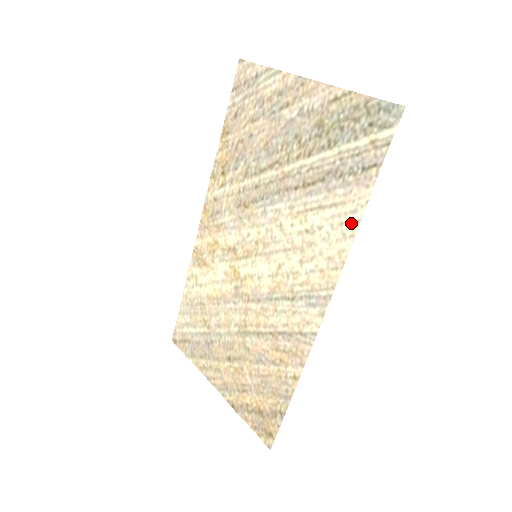
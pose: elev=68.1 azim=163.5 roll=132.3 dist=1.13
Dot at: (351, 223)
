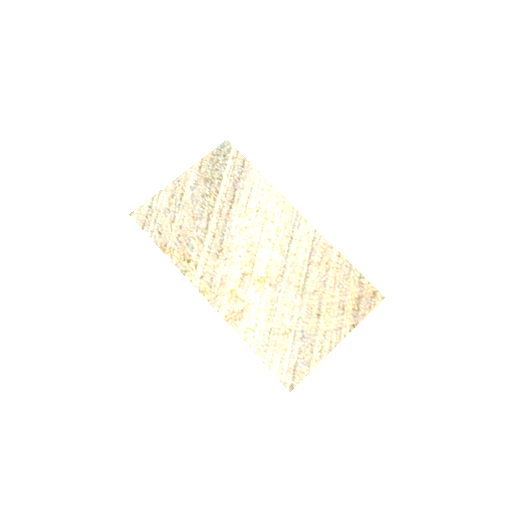
Dot at: (265, 184)
